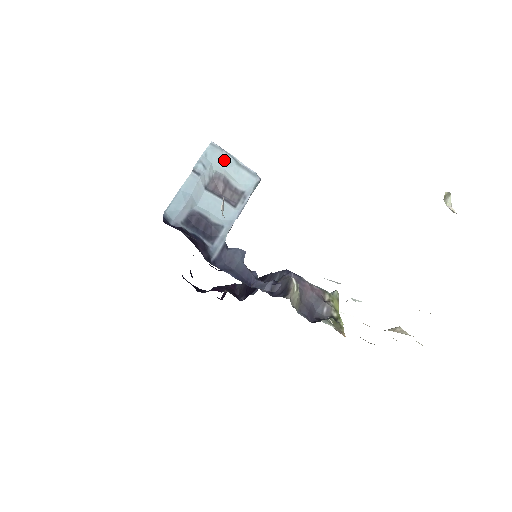
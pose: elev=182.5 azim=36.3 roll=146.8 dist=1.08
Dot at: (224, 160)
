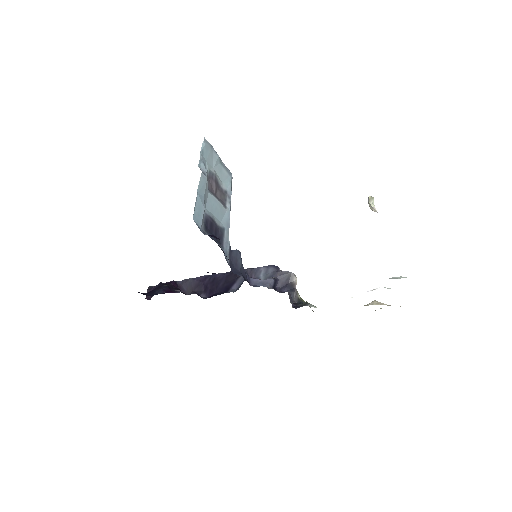
Dot at: (213, 158)
